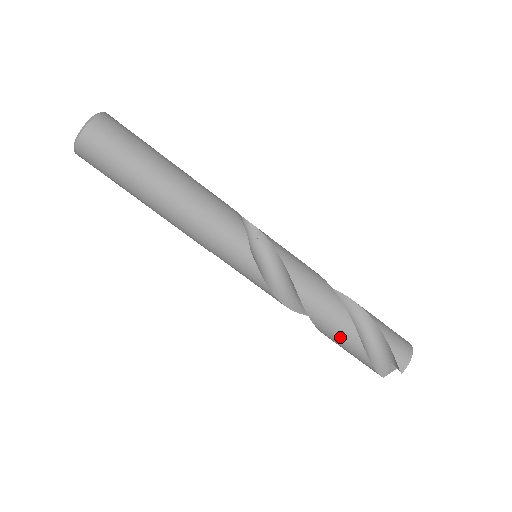
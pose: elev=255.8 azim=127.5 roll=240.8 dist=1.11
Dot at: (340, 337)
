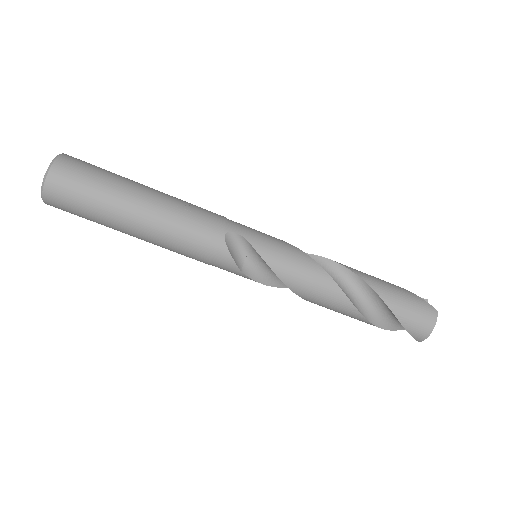
Dot at: (352, 317)
